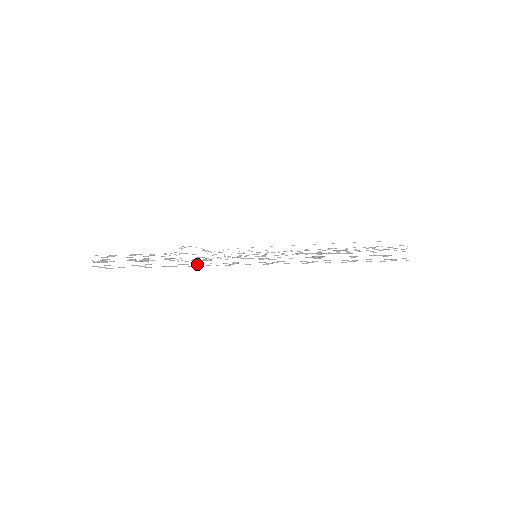
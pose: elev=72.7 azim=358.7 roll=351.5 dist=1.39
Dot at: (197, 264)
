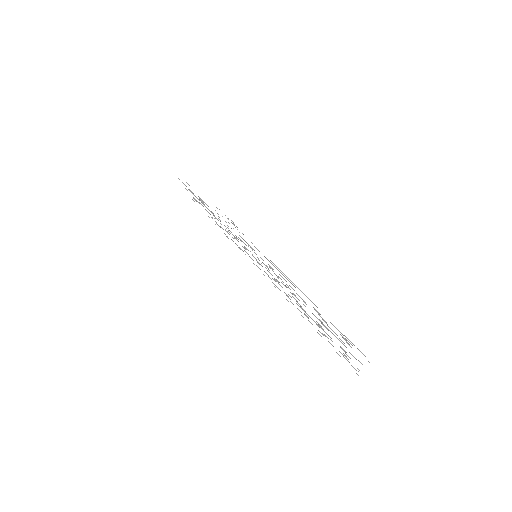
Dot at: occluded
